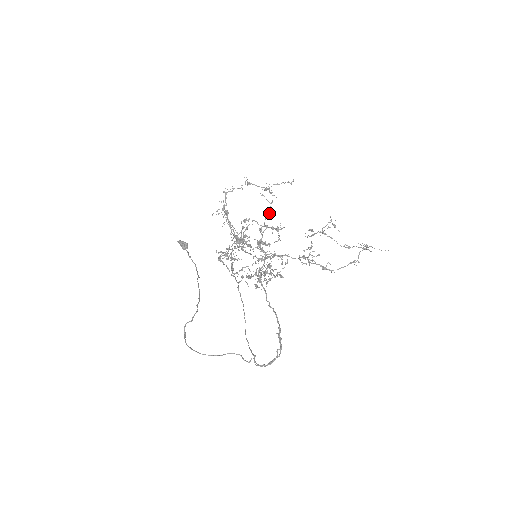
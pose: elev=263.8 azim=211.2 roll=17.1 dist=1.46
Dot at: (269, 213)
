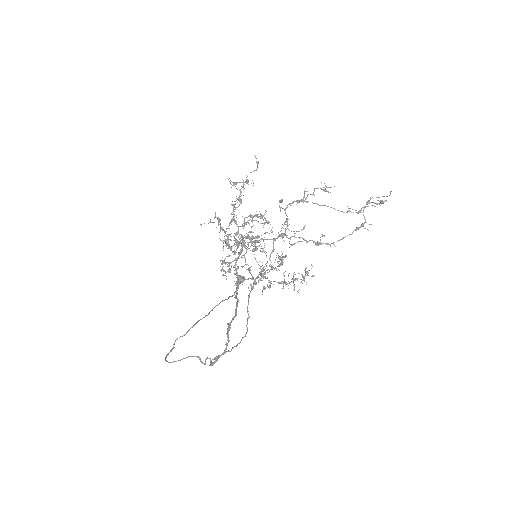
Dot at: (239, 201)
